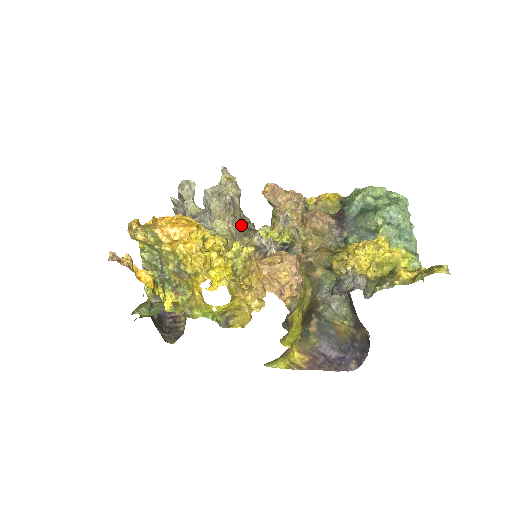
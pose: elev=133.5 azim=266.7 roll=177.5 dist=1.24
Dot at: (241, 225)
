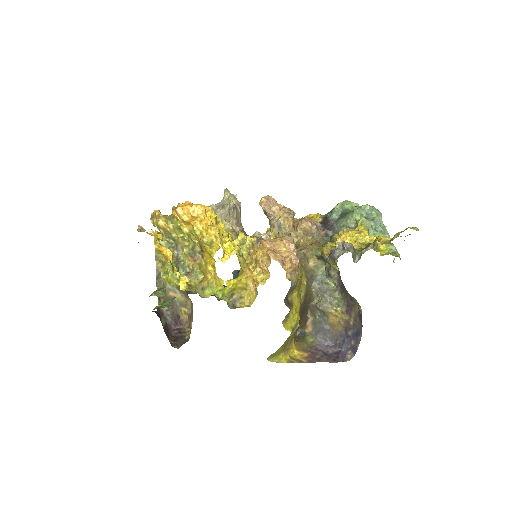
Dot at: (242, 229)
